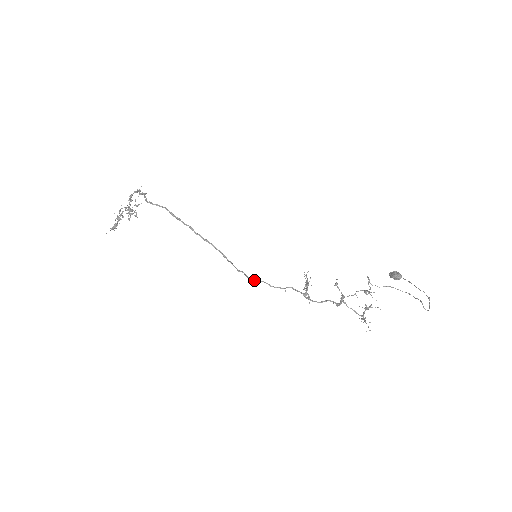
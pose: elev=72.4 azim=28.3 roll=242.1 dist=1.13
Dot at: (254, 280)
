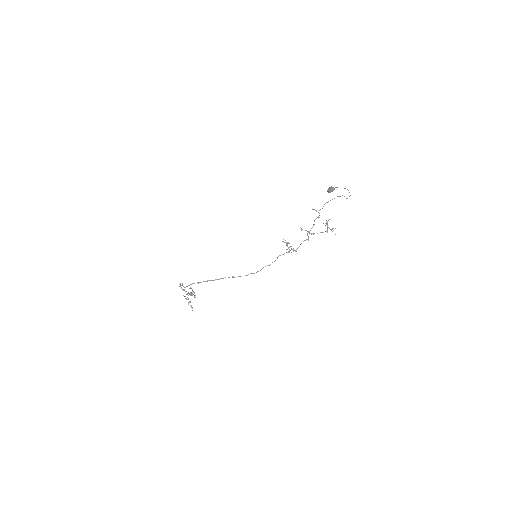
Dot at: occluded
